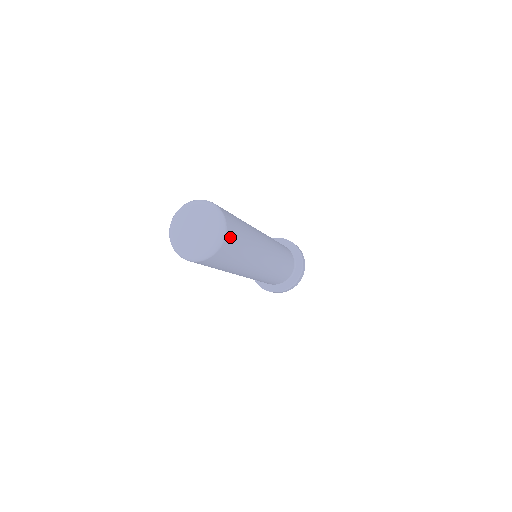
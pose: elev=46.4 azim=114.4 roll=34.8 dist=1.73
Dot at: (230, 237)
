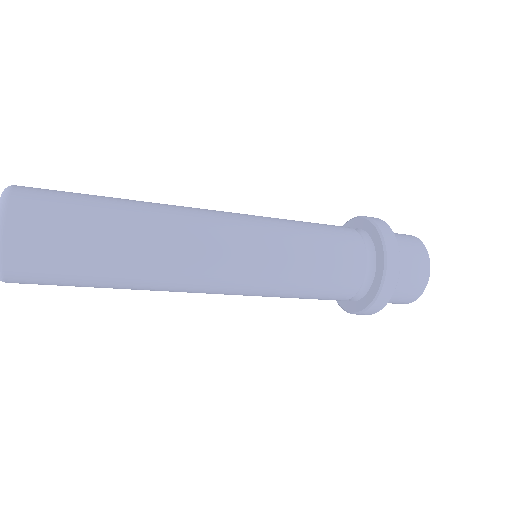
Dot at: (27, 213)
